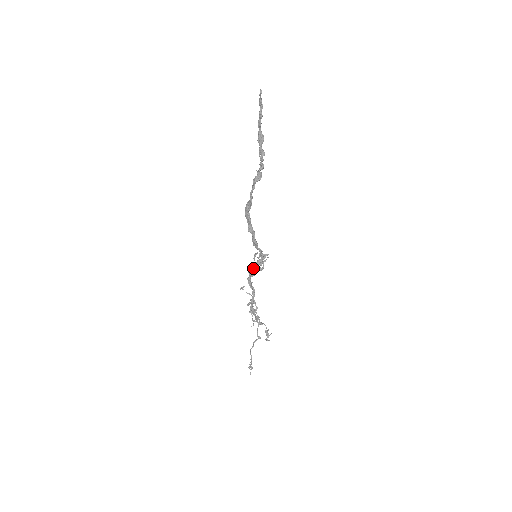
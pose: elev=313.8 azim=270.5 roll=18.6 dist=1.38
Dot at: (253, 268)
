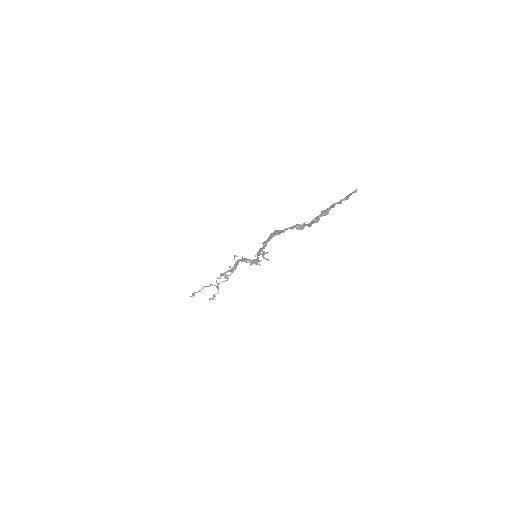
Dot at: (245, 260)
